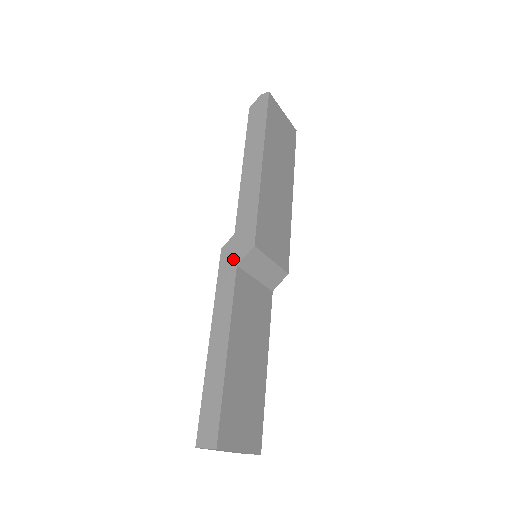
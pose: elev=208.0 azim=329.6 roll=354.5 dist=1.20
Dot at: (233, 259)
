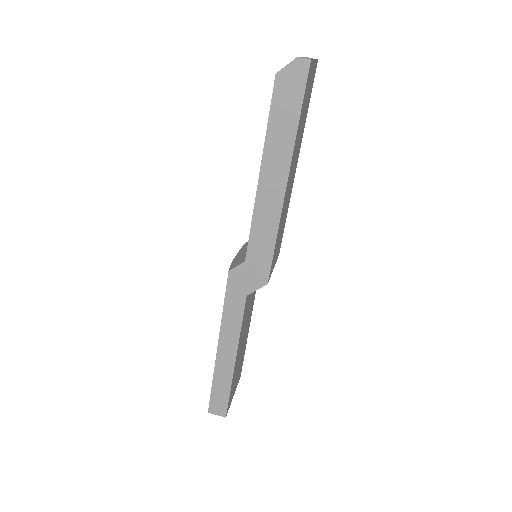
Dot at: (243, 288)
